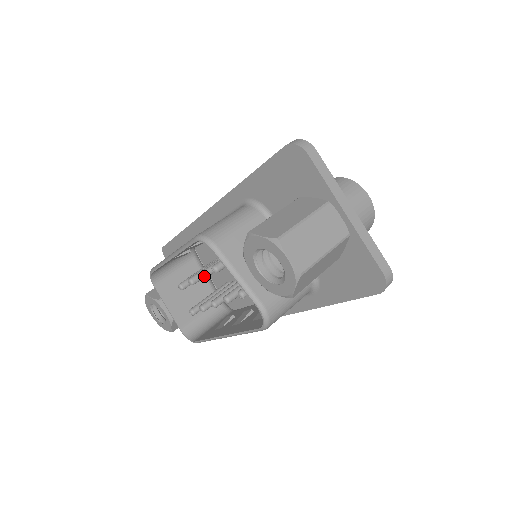
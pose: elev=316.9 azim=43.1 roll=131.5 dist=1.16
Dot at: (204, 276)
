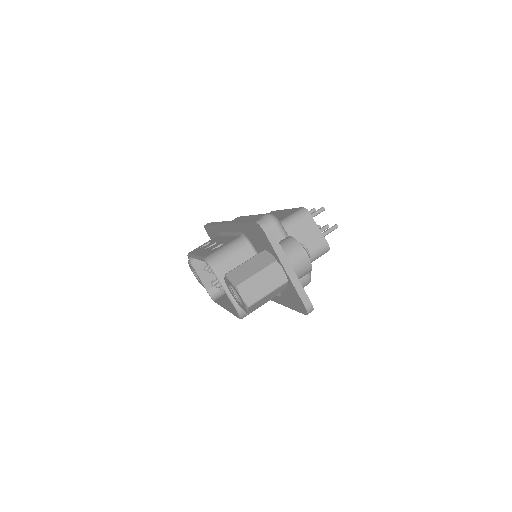
Dot at: occluded
